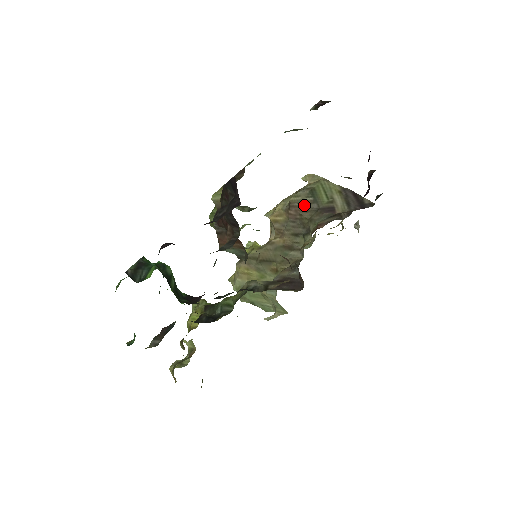
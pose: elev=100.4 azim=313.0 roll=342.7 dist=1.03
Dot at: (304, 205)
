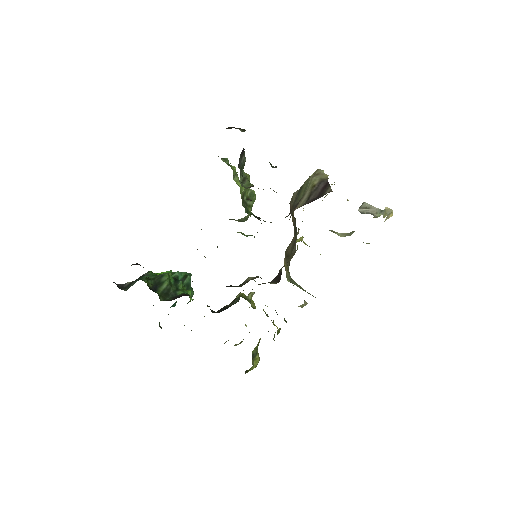
Dot at: (292, 204)
